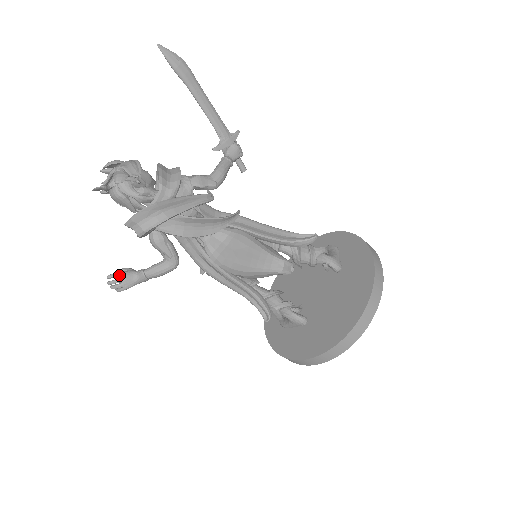
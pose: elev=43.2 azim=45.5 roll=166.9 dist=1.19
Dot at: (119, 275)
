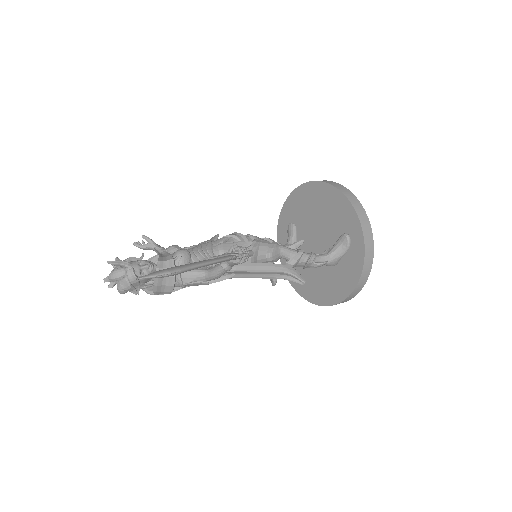
Dot at: occluded
